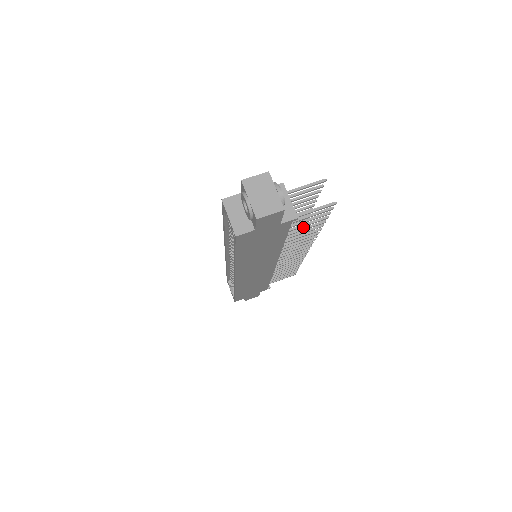
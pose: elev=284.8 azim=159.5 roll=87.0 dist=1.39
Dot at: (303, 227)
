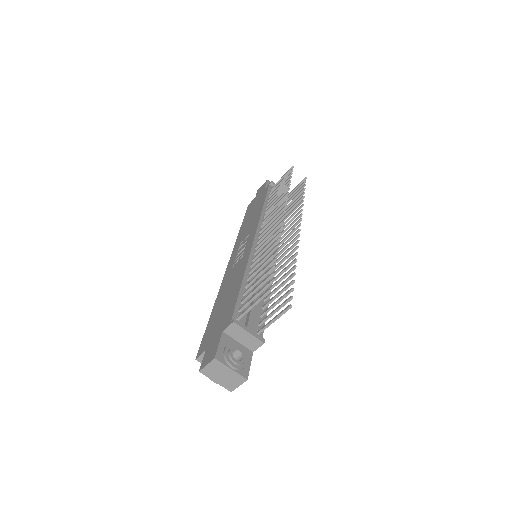
Dot at: (277, 288)
